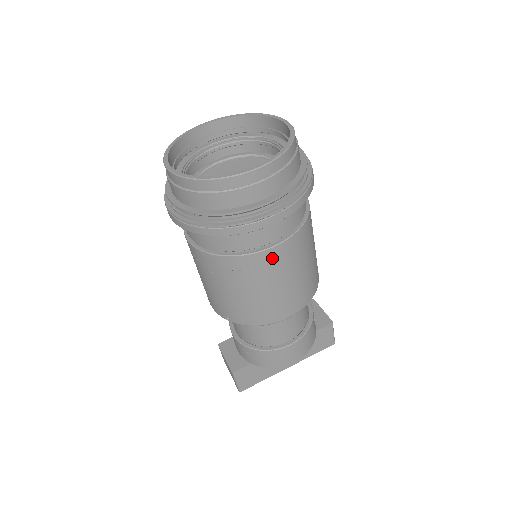
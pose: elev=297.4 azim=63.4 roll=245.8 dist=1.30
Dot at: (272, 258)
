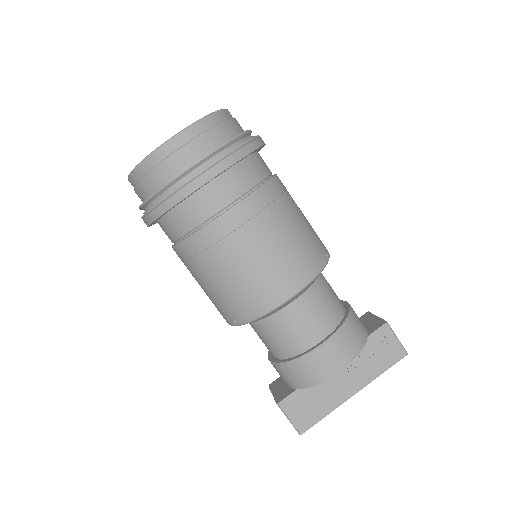
Dot at: (234, 223)
